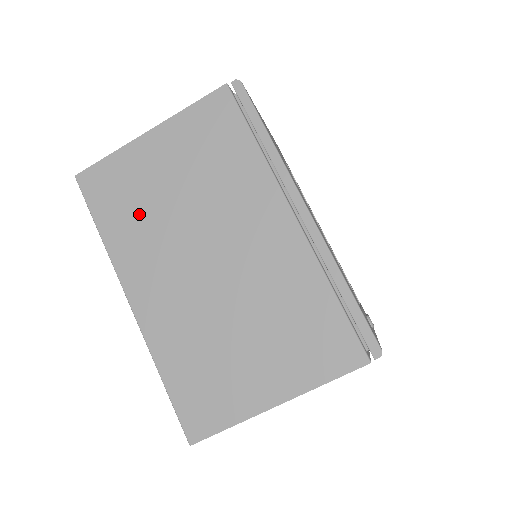
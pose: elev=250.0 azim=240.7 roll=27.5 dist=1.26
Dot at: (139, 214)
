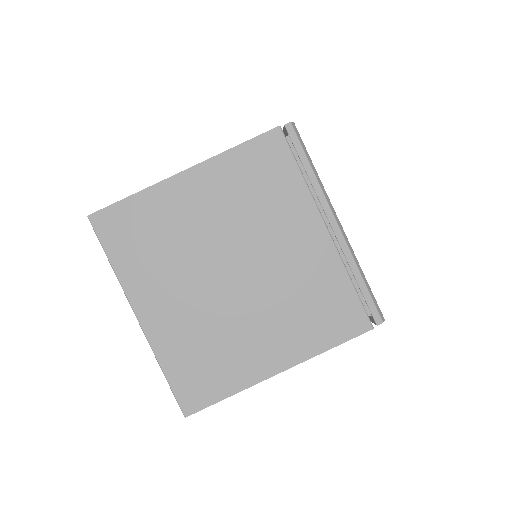
Dot at: occluded
